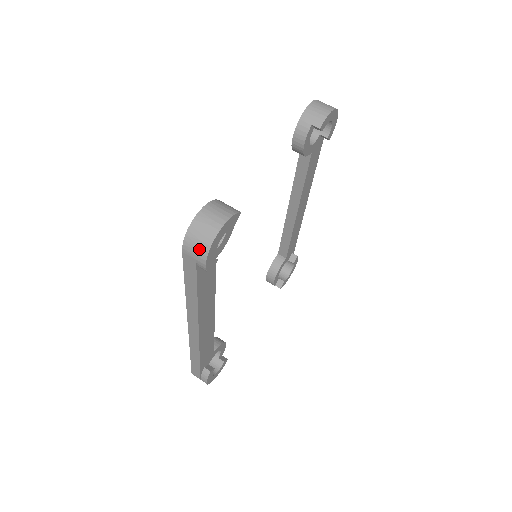
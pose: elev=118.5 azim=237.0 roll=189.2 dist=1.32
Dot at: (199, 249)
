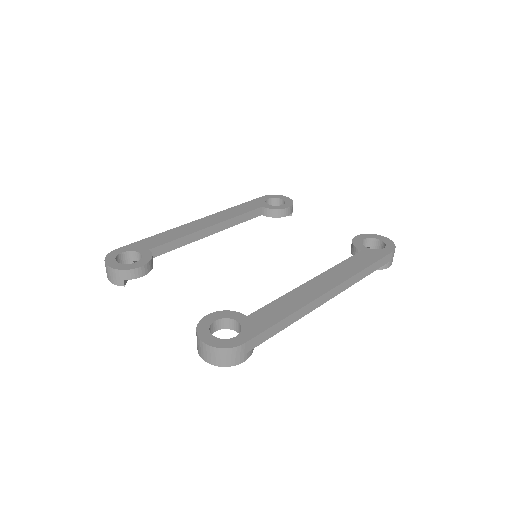
Dot at: occluded
